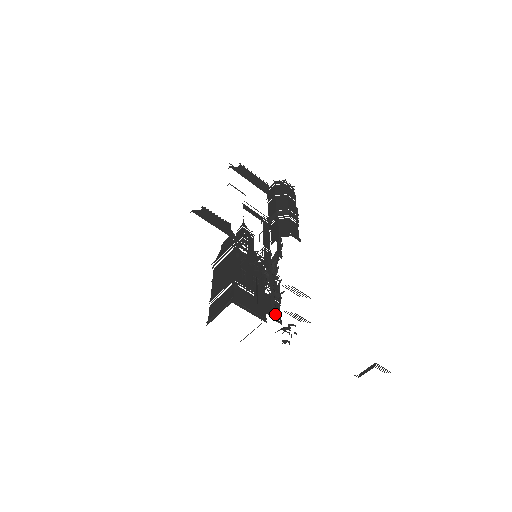
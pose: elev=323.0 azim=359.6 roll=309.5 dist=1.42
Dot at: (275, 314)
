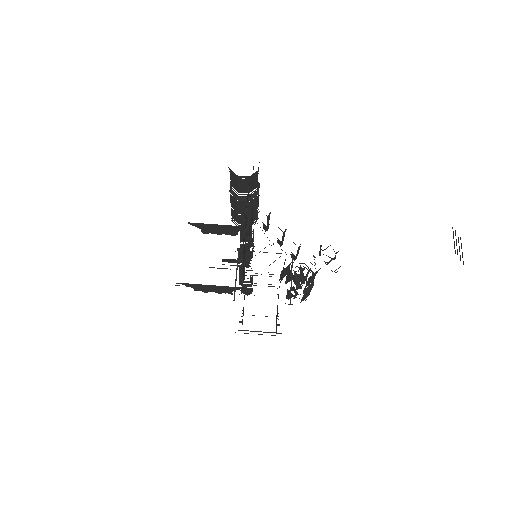
Dot at: occluded
